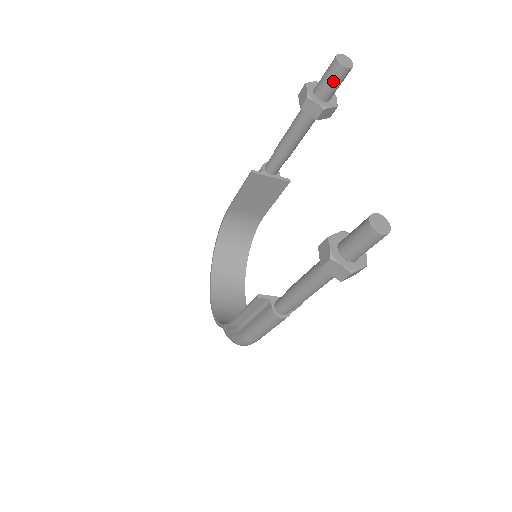
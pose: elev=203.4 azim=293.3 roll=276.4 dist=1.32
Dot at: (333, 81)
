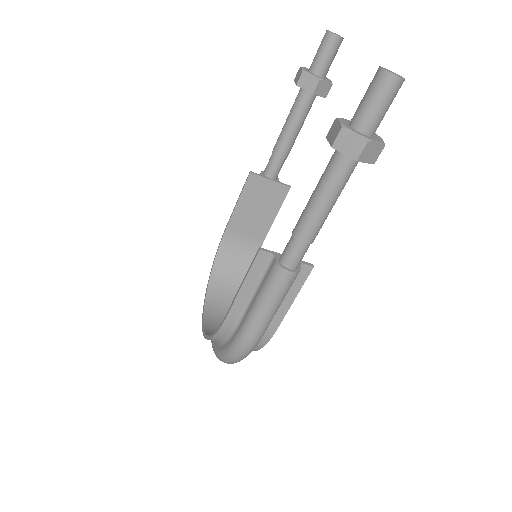
Dot at: (326, 52)
